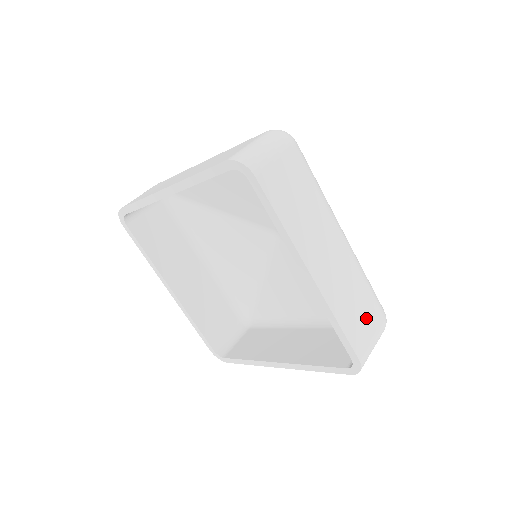
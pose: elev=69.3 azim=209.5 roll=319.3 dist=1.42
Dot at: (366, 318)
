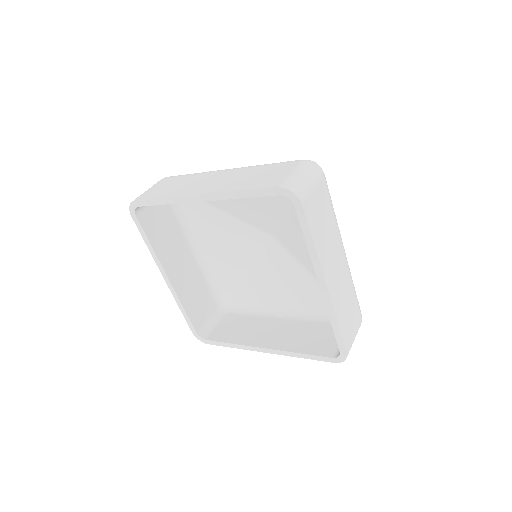
Dot at: (352, 319)
